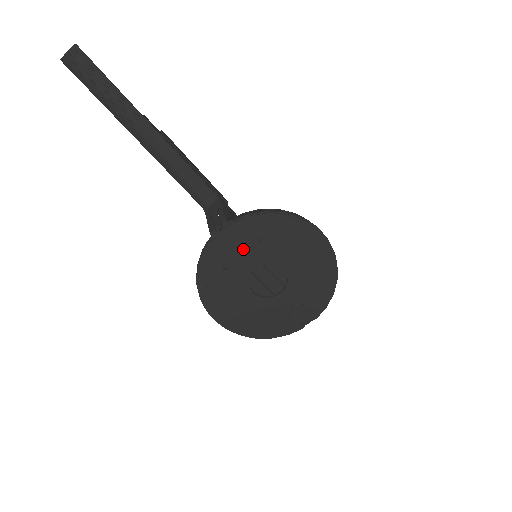
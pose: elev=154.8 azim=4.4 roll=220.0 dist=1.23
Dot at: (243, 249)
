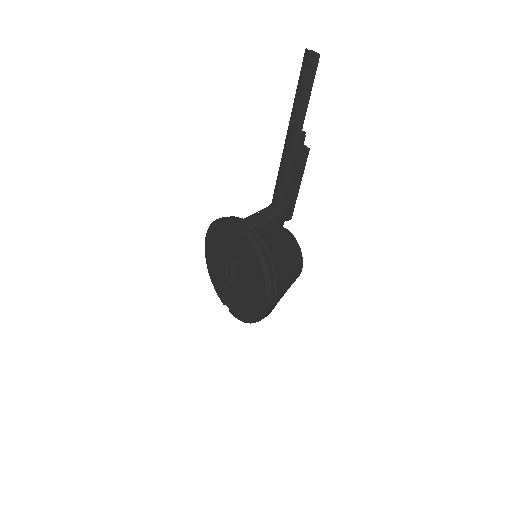
Dot at: (239, 248)
